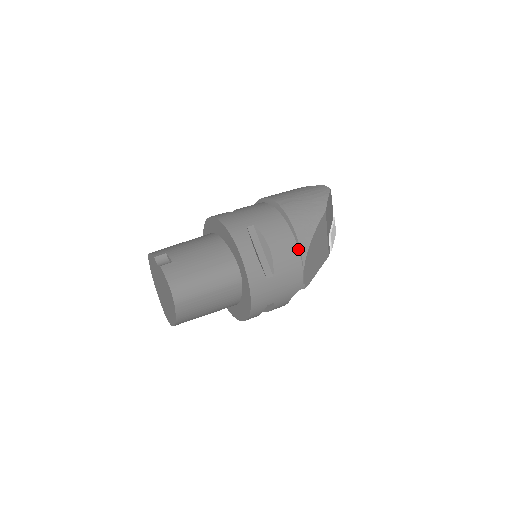
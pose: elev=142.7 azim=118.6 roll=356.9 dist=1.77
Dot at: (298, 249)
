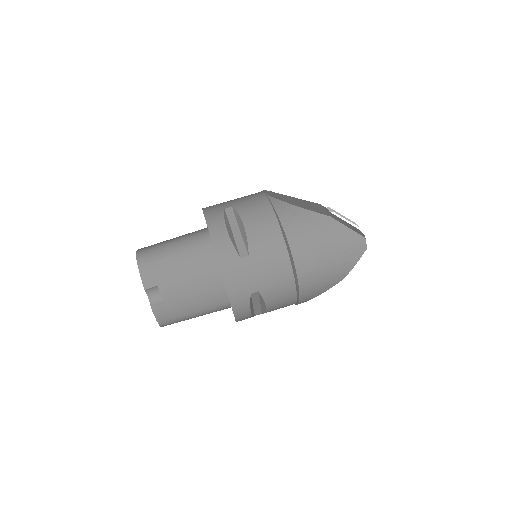
Dot at: (296, 302)
